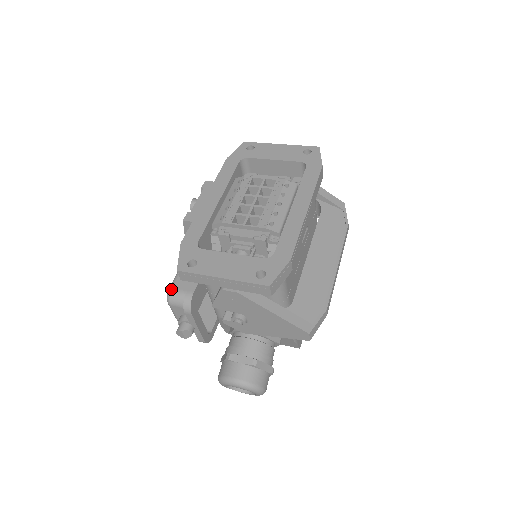
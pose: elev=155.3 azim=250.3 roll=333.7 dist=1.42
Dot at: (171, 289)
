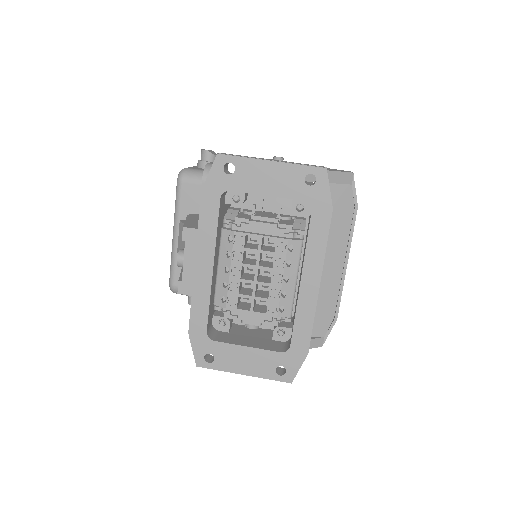
Dot at: (173, 286)
